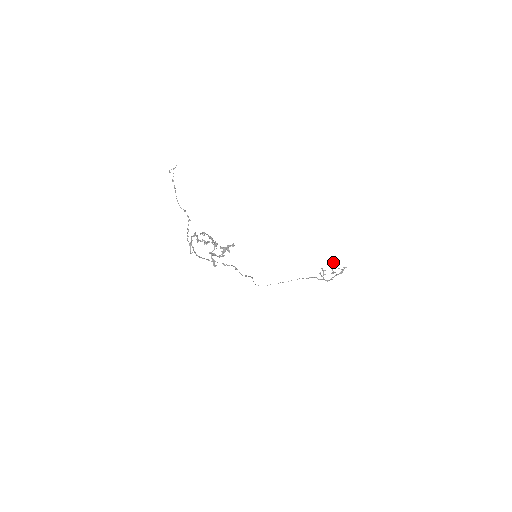
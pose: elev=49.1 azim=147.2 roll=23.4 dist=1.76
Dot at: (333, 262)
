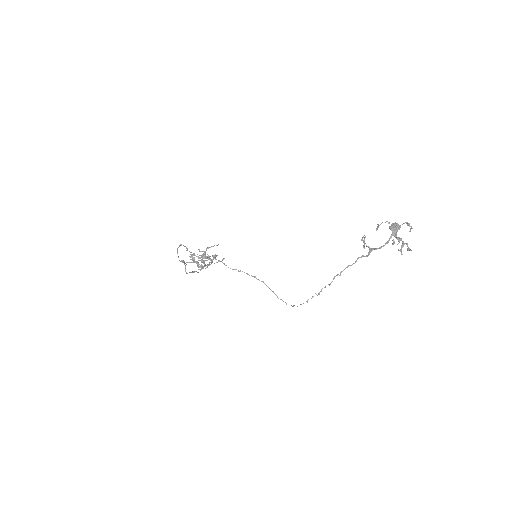
Dot at: (378, 227)
